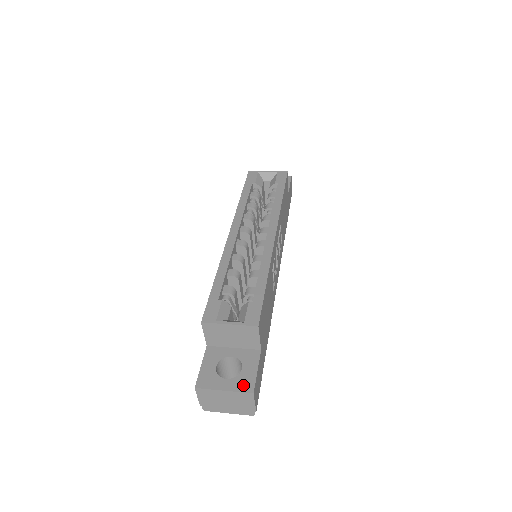
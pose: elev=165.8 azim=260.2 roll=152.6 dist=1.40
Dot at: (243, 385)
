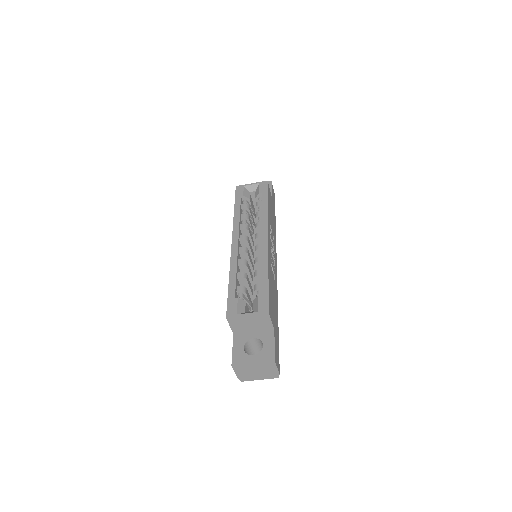
Dot at: (266, 357)
